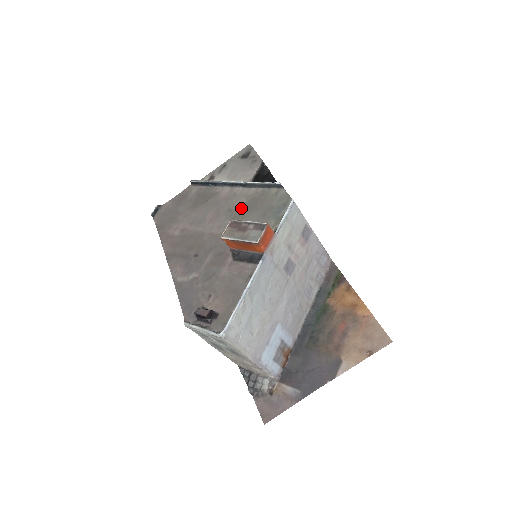
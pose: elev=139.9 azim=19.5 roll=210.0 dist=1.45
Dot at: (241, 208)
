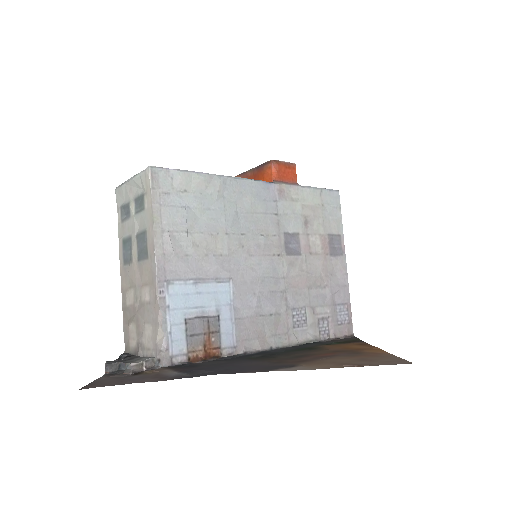
Dot at: occluded
